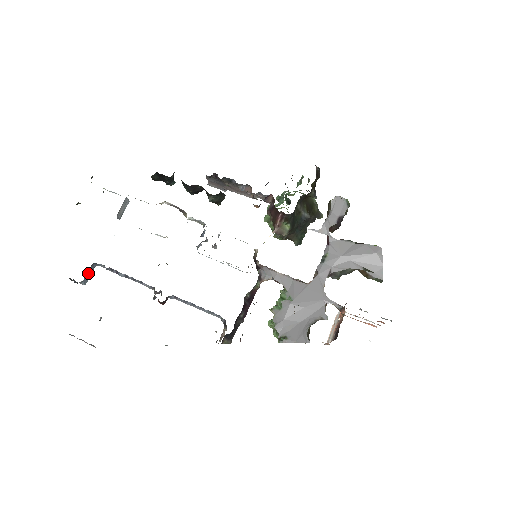
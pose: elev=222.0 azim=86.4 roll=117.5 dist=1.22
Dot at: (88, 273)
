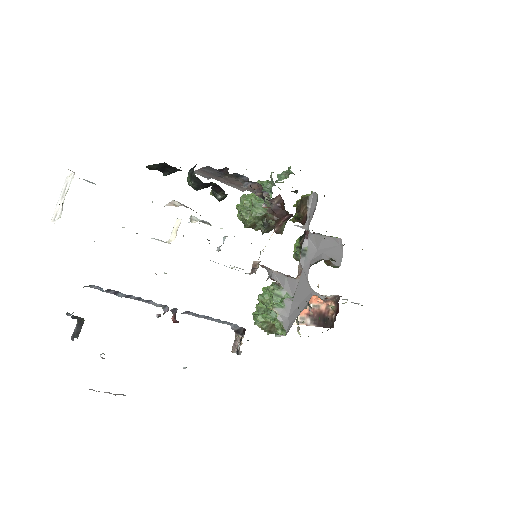
Dot at: occluded
